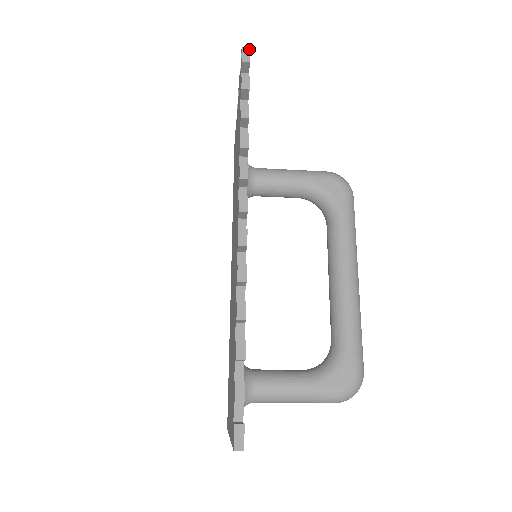
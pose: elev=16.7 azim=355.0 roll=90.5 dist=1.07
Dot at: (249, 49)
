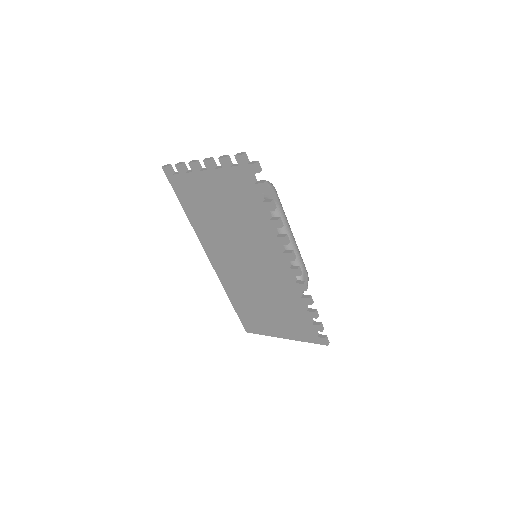
Dot at: (258, 161)
